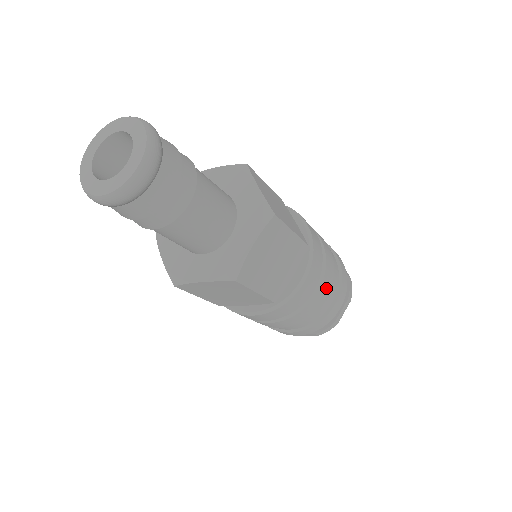
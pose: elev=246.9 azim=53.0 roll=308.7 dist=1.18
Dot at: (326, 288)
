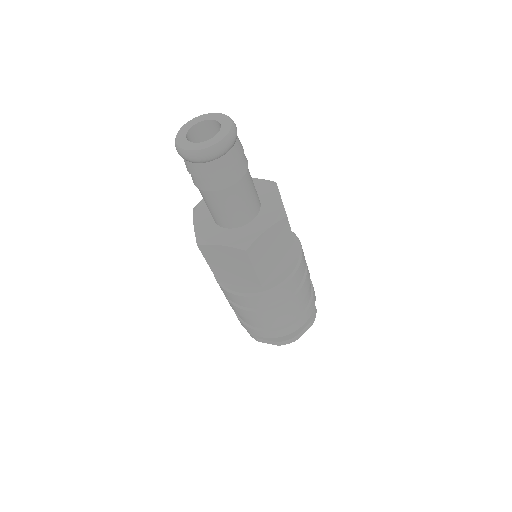
Dot at: (299, 299)
